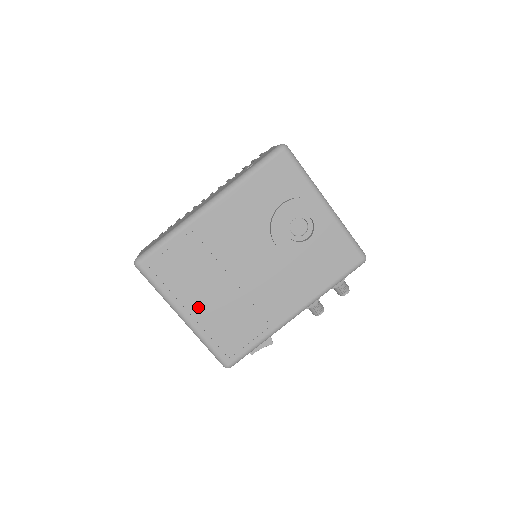
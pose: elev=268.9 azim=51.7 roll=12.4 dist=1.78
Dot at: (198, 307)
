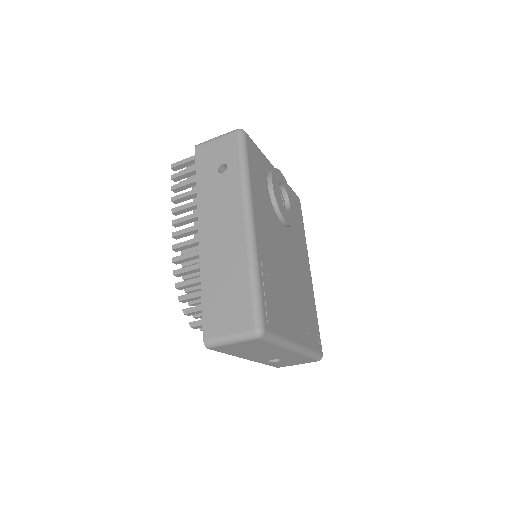
Dot at: (296, 326)
